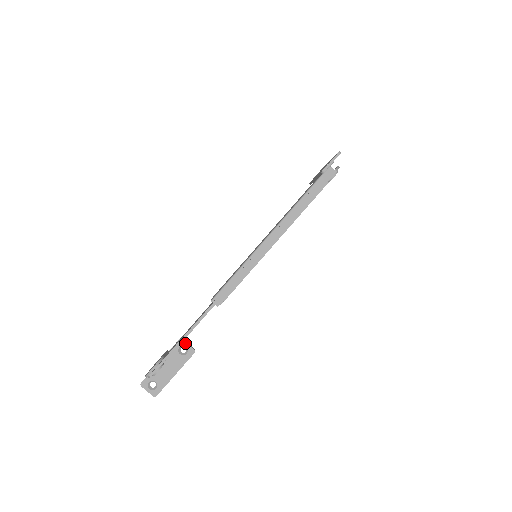
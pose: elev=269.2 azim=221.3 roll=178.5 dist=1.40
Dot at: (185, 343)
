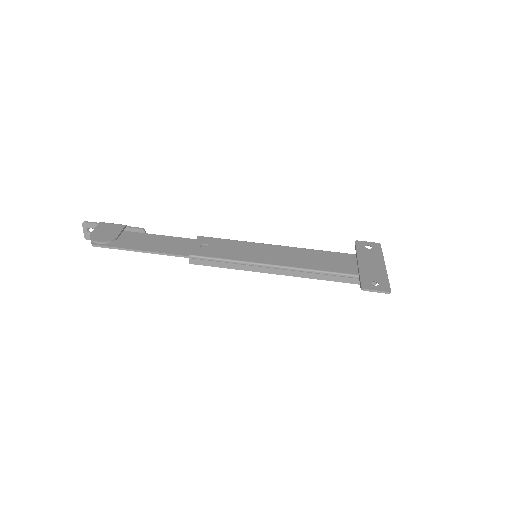
Dot at: occluded
